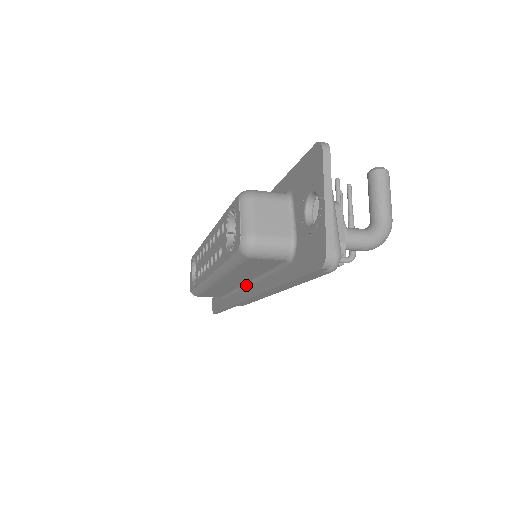
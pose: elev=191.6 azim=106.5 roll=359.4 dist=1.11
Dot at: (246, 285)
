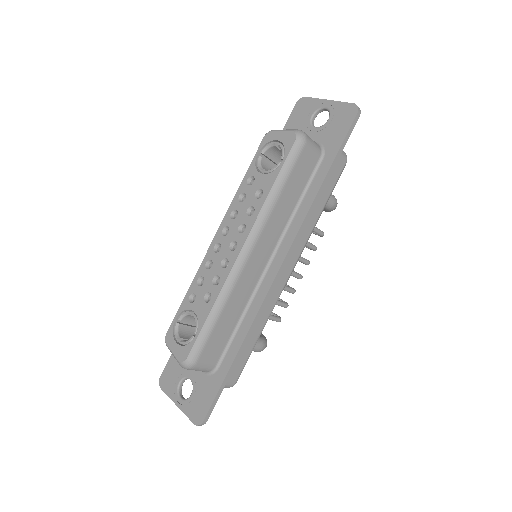
Dot at: (269, 264)
